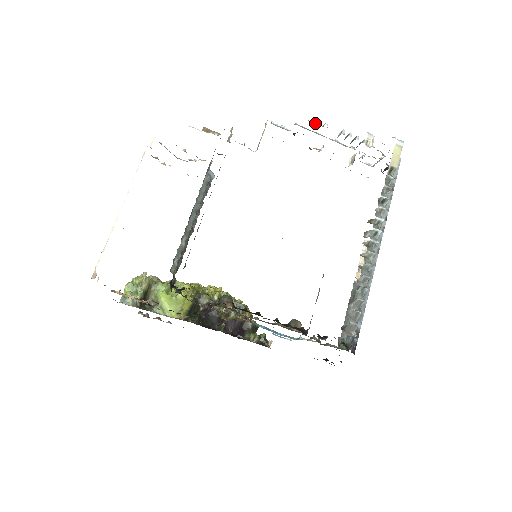
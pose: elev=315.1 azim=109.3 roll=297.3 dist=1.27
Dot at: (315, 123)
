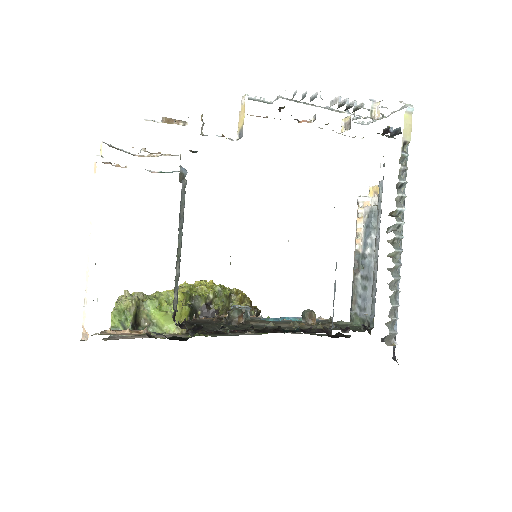
Dot at: (304, 93)
